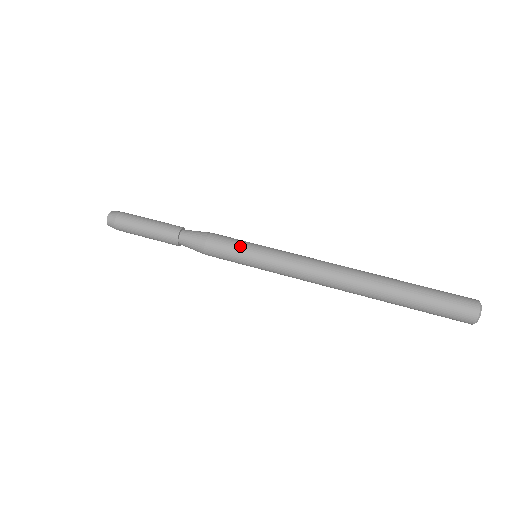
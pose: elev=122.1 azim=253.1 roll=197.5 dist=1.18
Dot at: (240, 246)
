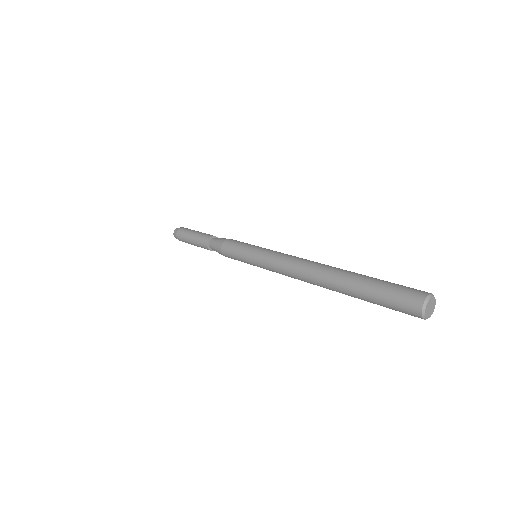
Dot at: (243, 245)
